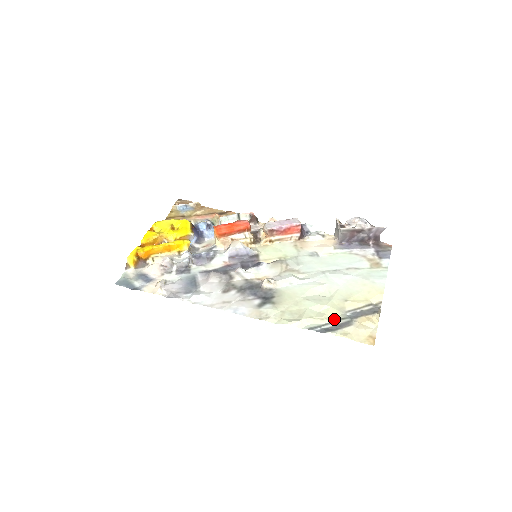
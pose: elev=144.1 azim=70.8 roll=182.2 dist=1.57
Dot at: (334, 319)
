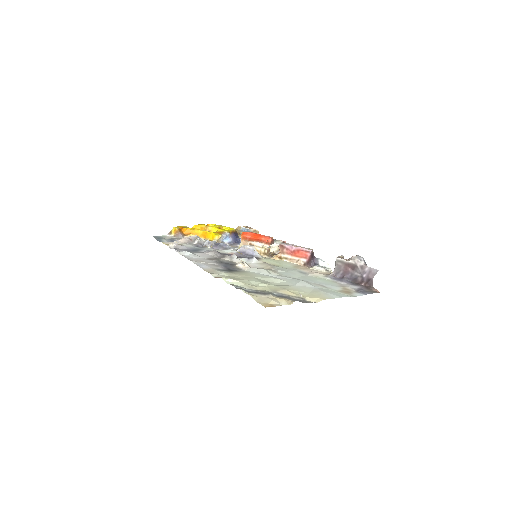
Dot at: (259, 290)
